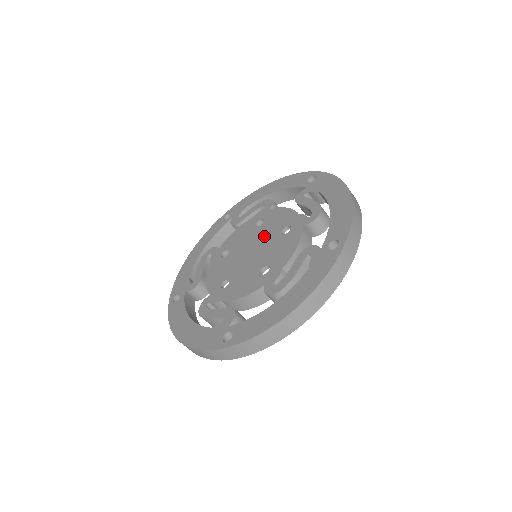
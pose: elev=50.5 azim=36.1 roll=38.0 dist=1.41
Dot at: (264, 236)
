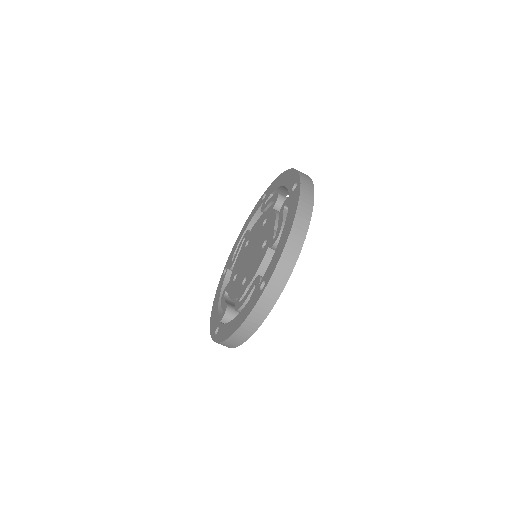
Dot at: (258, 241)
